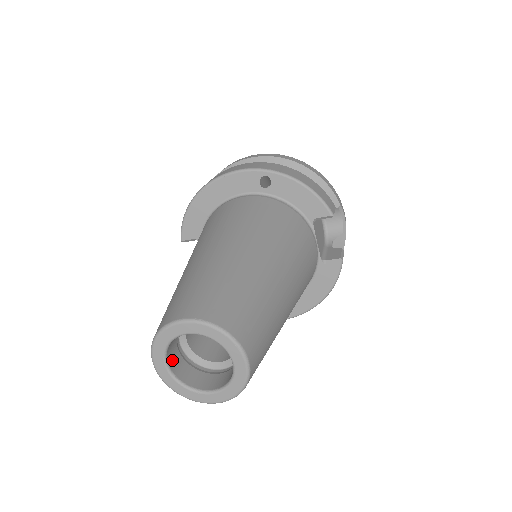
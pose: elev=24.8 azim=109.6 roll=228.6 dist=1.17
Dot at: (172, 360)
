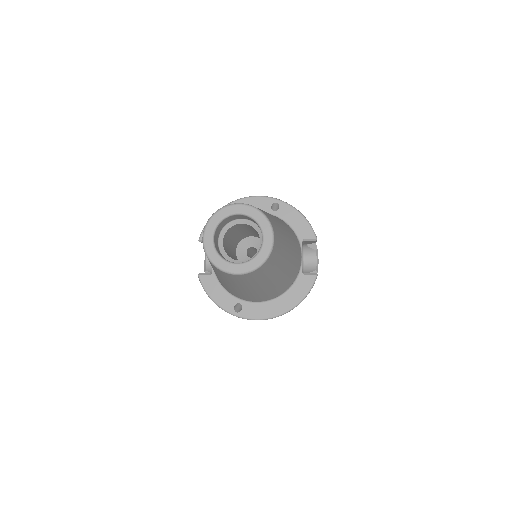
Dot at: (215, 240)
